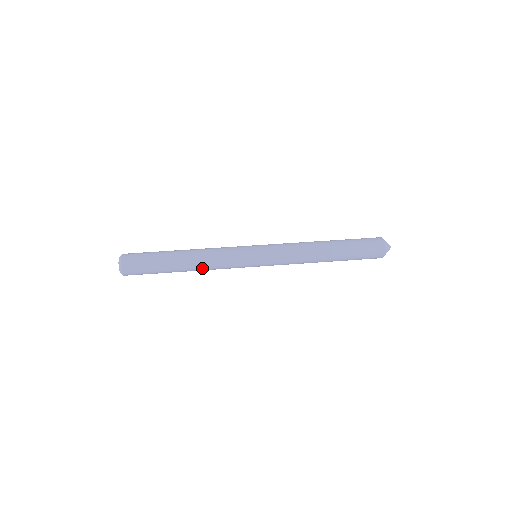
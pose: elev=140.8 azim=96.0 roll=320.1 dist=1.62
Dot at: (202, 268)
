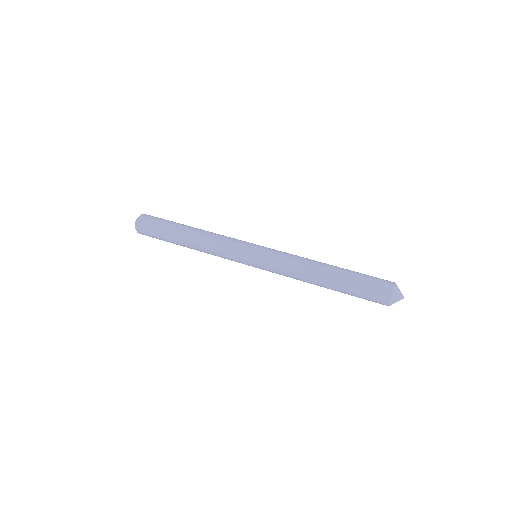
Dot at: (201, 244)
